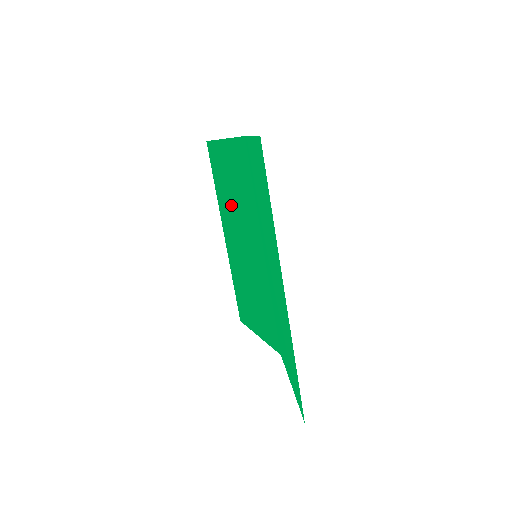
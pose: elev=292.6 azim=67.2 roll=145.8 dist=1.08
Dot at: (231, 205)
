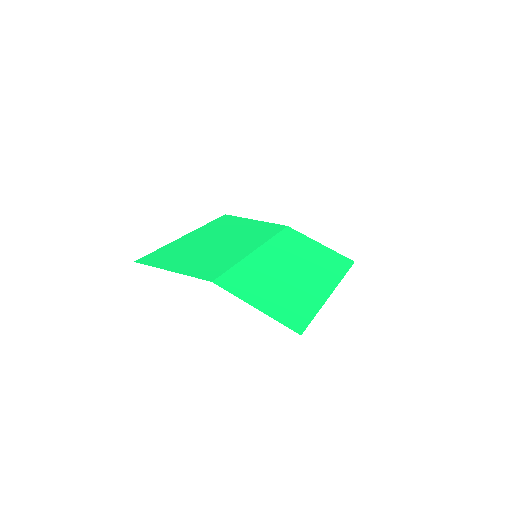
Dot at: (195, 250)
